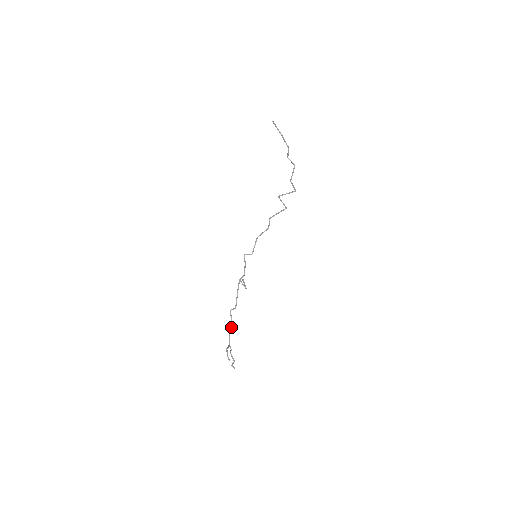
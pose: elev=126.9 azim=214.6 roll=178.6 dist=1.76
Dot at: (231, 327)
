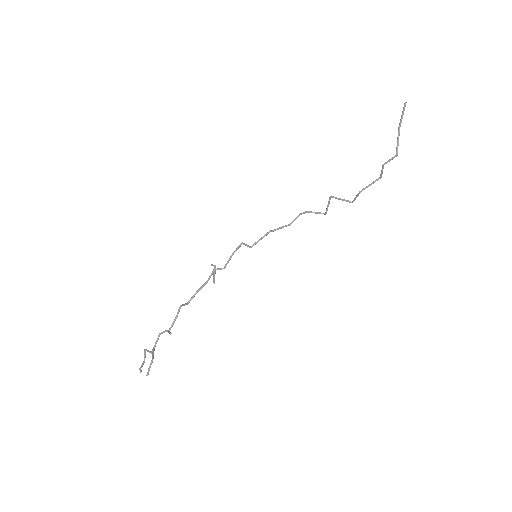
Dot at: (170, 328)
